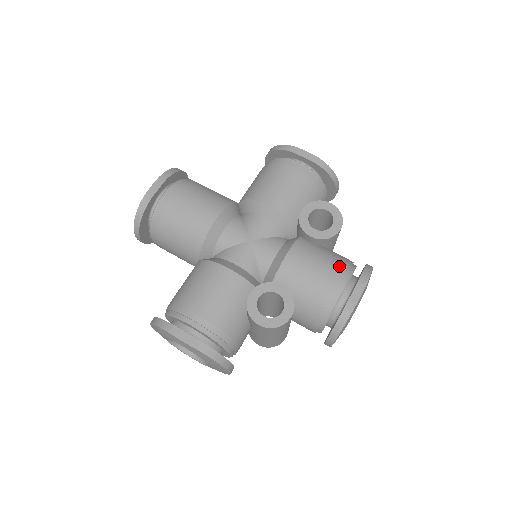
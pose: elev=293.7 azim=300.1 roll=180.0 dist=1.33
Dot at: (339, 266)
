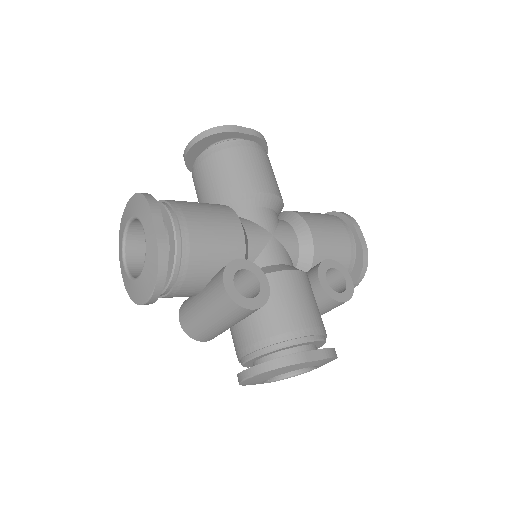
Dot at: (320, 323)
